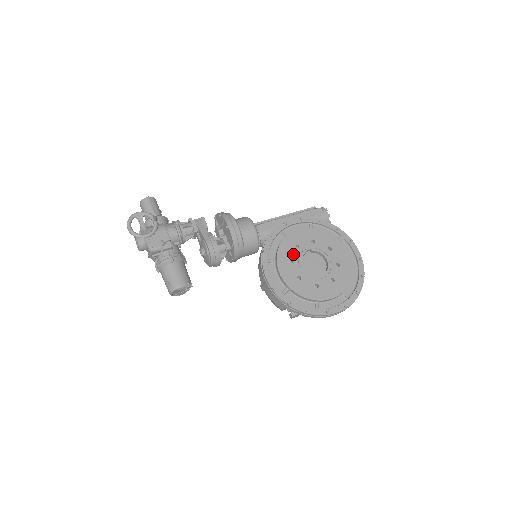
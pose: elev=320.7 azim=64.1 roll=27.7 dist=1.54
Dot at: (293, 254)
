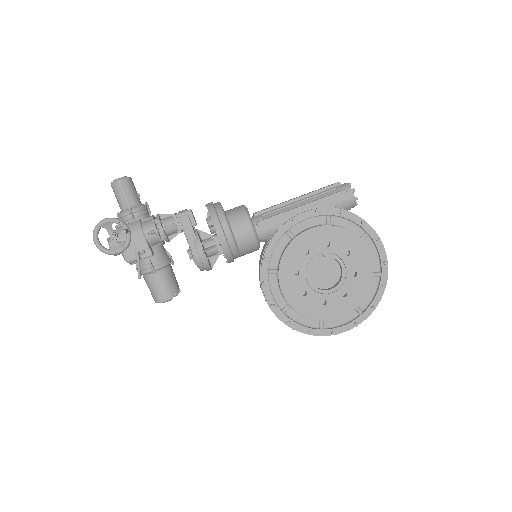
Dot at: (300, 263)
